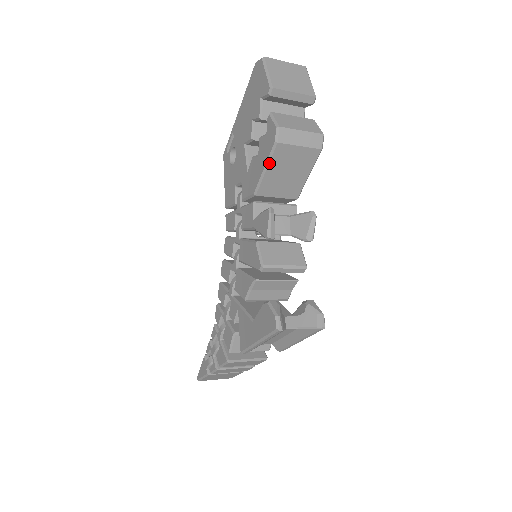
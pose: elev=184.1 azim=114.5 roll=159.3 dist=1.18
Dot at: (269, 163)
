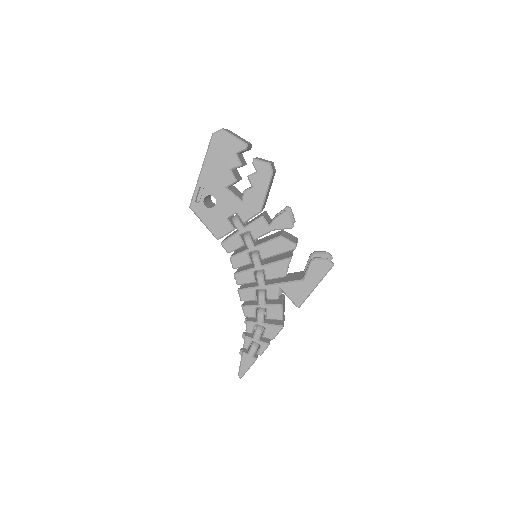
Dot at: occluded
